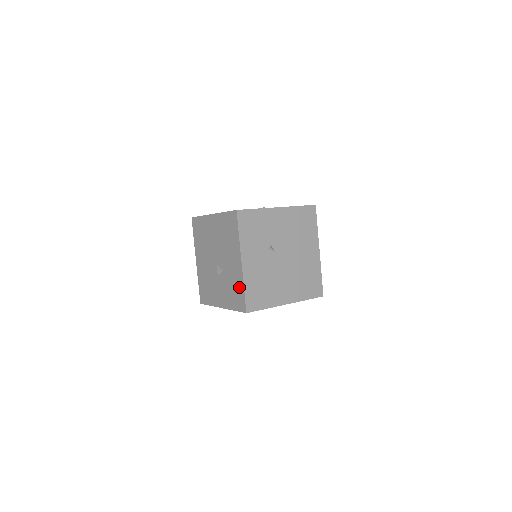
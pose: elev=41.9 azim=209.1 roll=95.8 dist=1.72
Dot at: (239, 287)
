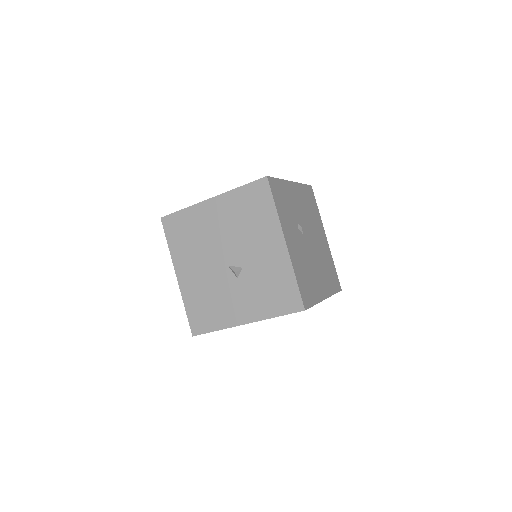
Dot at: (284, 279)
